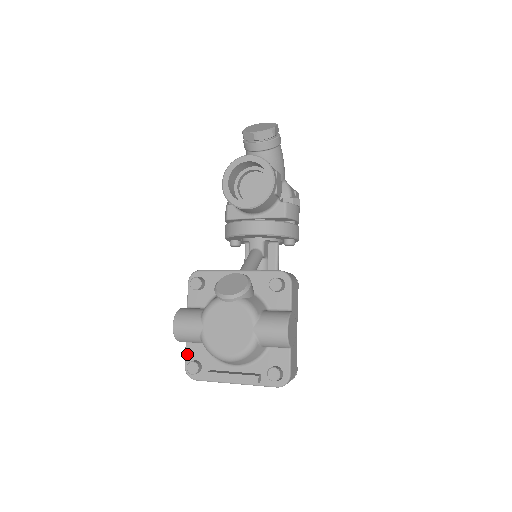
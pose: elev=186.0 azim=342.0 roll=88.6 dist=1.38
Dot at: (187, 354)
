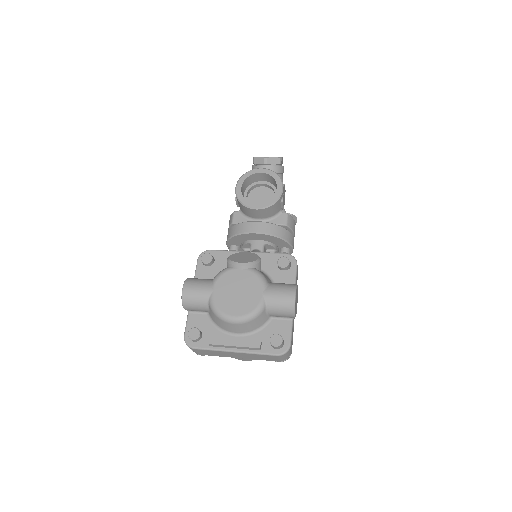
Dot at: (188, 323)
